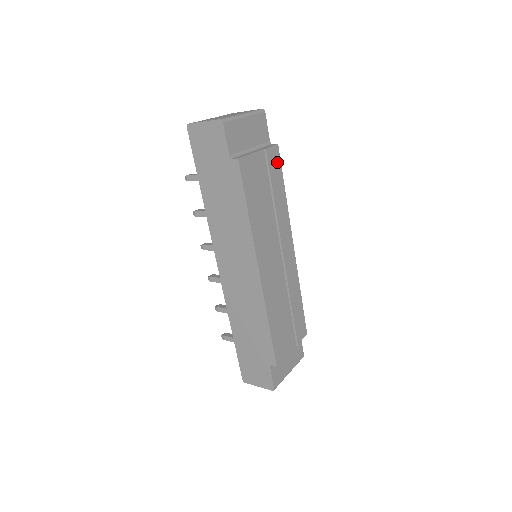
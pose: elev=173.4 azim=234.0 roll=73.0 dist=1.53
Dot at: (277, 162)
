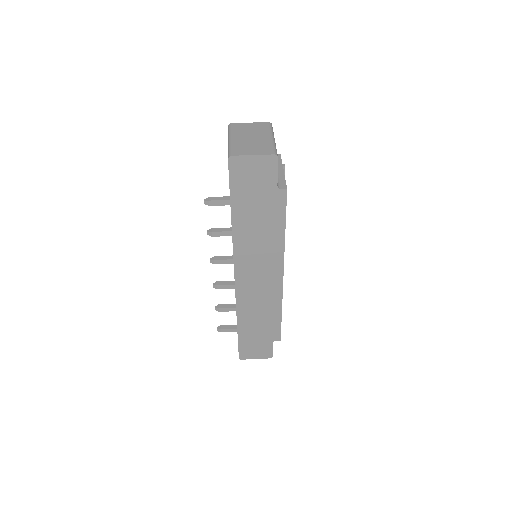
Dot at: occluded
